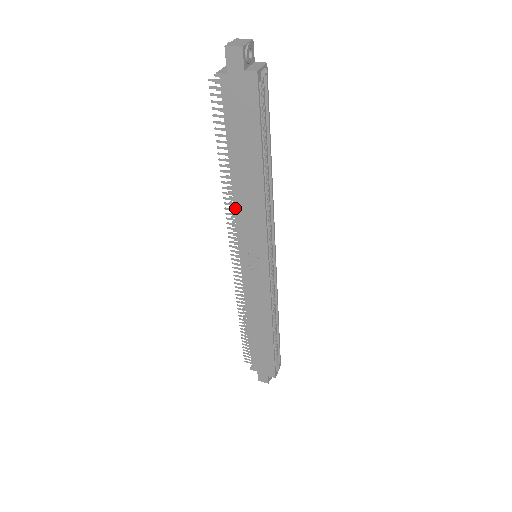
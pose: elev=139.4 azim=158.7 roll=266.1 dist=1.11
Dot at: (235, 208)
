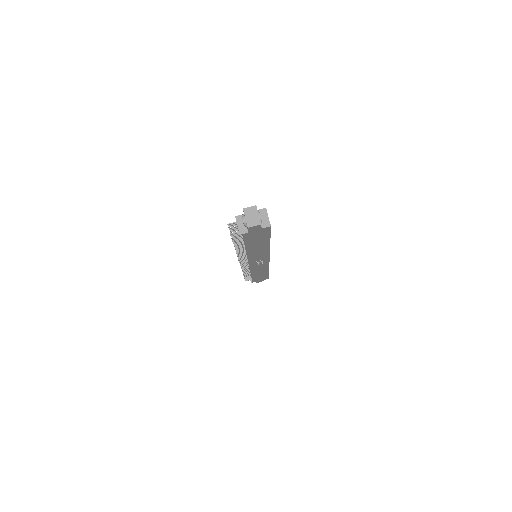
Dot at: (248, 256)
